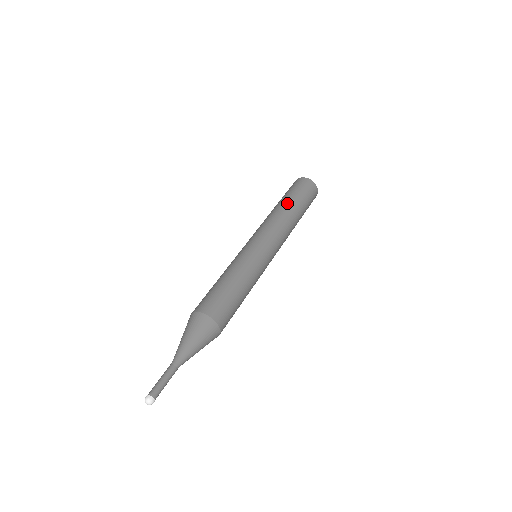
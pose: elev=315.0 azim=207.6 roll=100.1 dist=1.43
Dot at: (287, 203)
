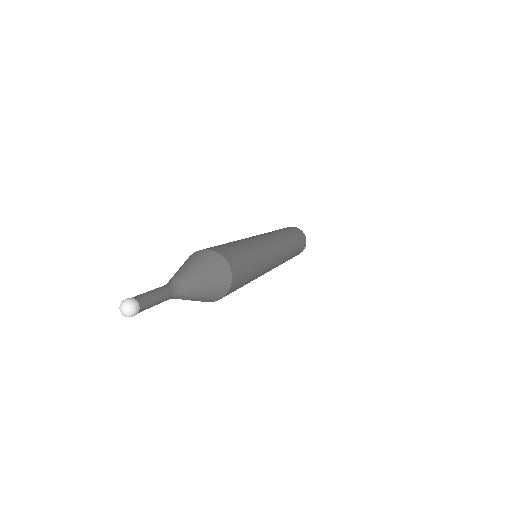
Dot at: (275, 230)
